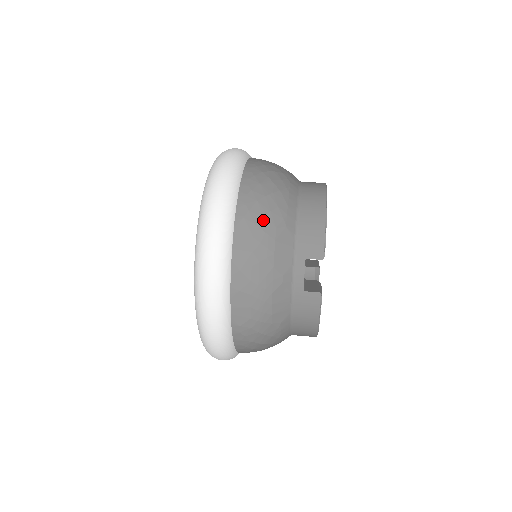
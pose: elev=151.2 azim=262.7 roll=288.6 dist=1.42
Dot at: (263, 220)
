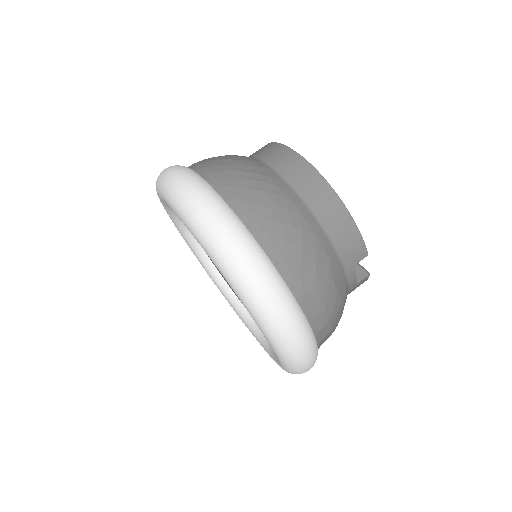
Dot at: (318, 277)
